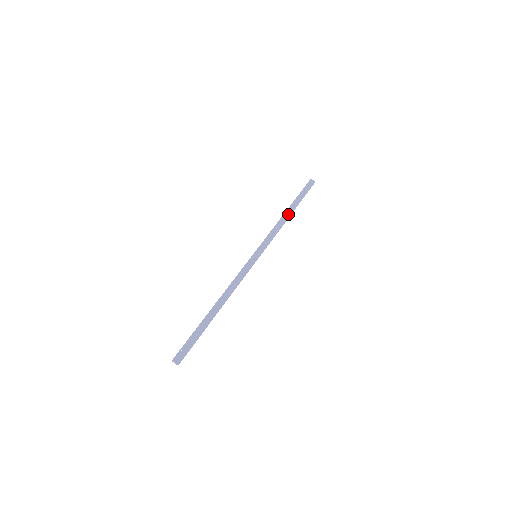
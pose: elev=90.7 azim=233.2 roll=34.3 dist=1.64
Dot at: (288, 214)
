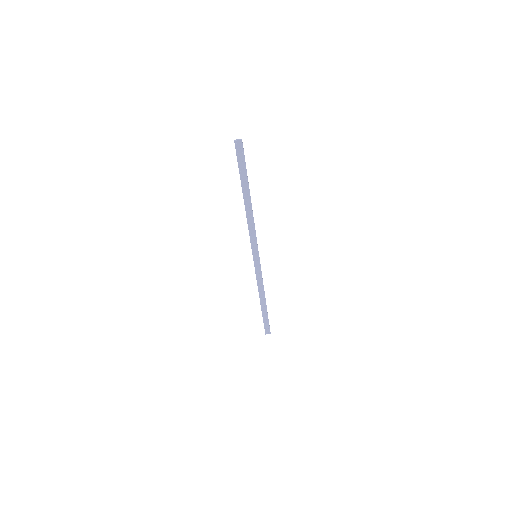
Dot at: (248, 204)
